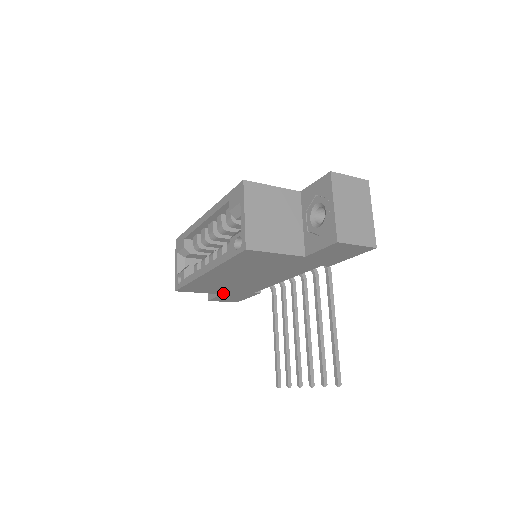
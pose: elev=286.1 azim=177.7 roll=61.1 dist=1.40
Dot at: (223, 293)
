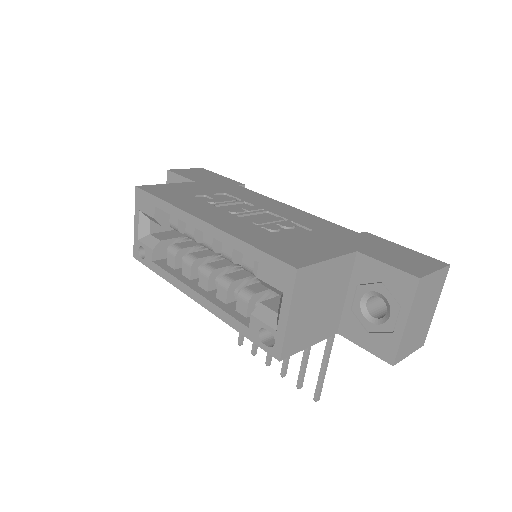
Dot at: occluded
